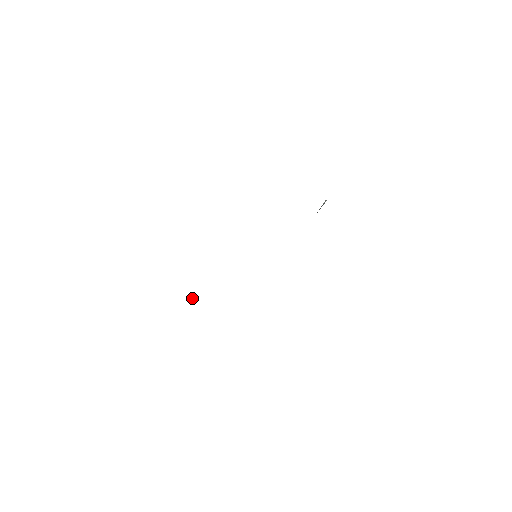
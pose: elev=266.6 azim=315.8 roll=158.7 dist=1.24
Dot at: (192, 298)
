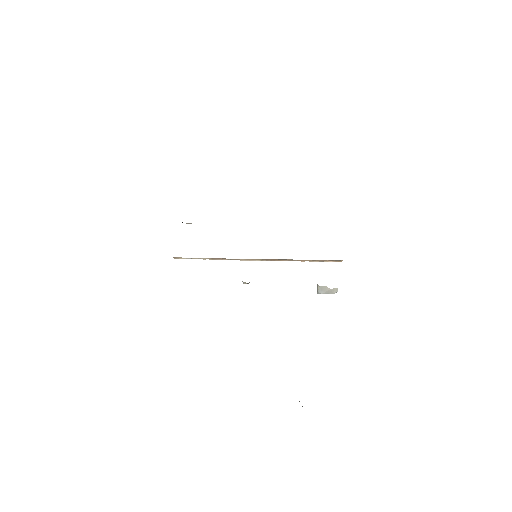
Dot at: (190, 223)
